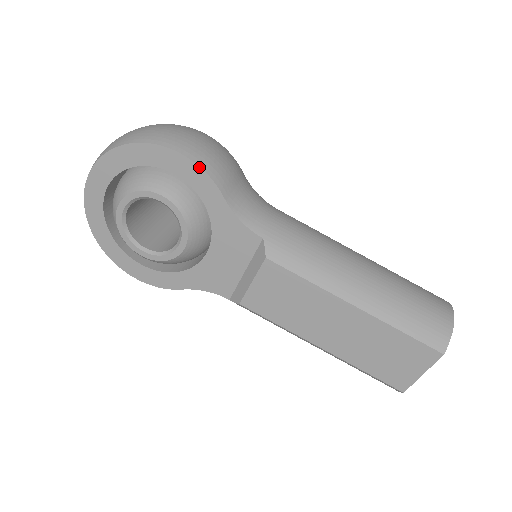
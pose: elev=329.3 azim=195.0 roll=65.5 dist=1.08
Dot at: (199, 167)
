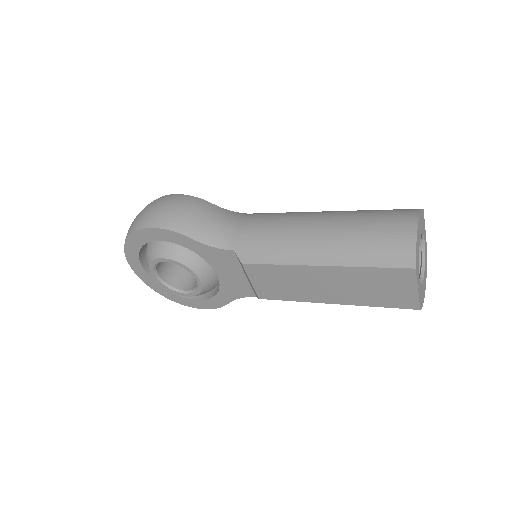
Dot at: (165, 230)
